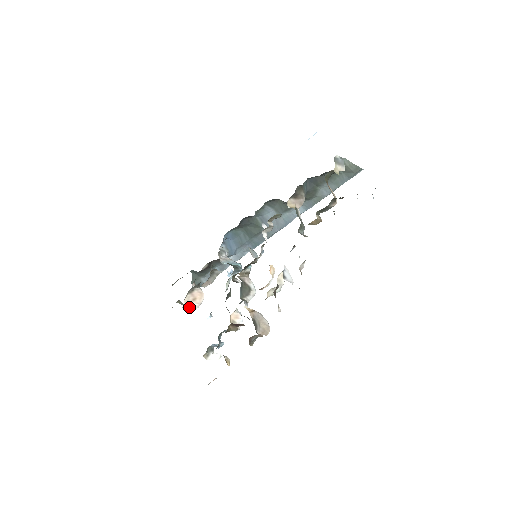
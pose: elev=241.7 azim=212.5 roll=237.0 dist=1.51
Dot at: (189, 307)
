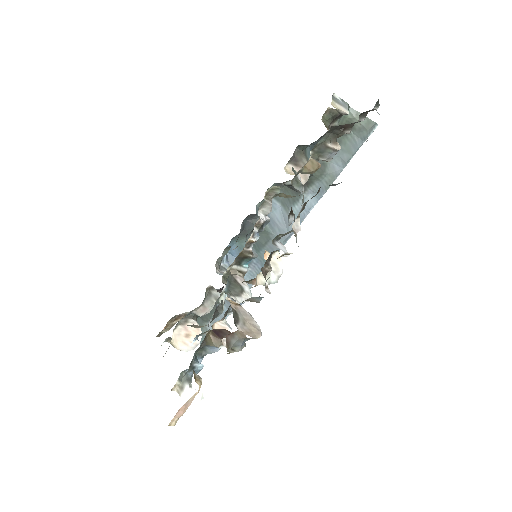
Dot at: (180, 345)
